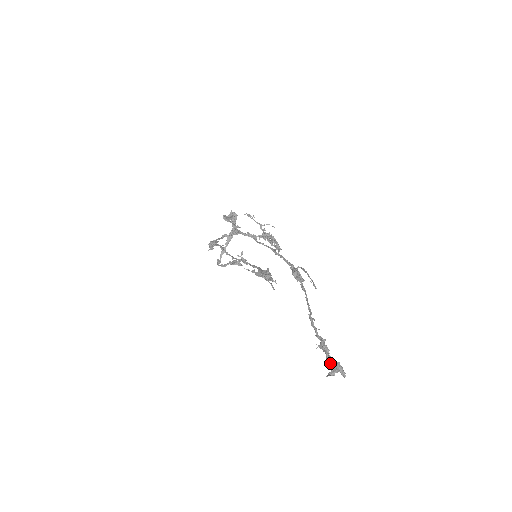
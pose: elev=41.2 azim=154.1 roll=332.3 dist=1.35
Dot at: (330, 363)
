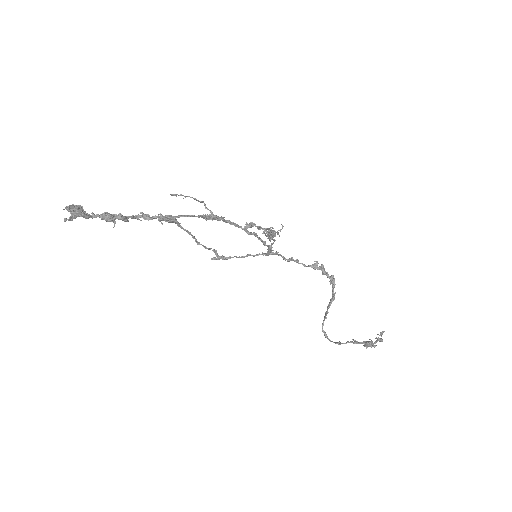
Dot at: (84, 216)
